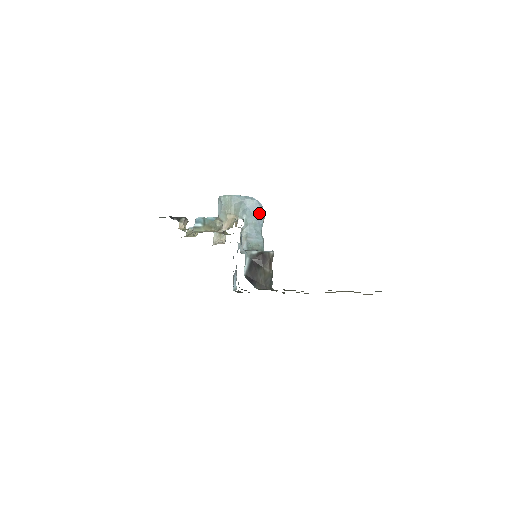
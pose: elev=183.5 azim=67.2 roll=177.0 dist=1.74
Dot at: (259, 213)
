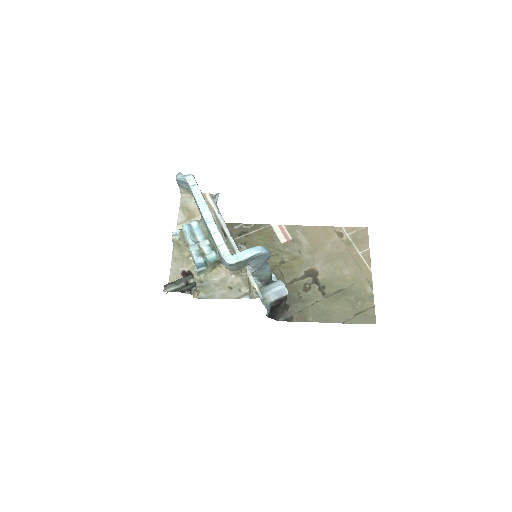
Dot at: (267, 258)
